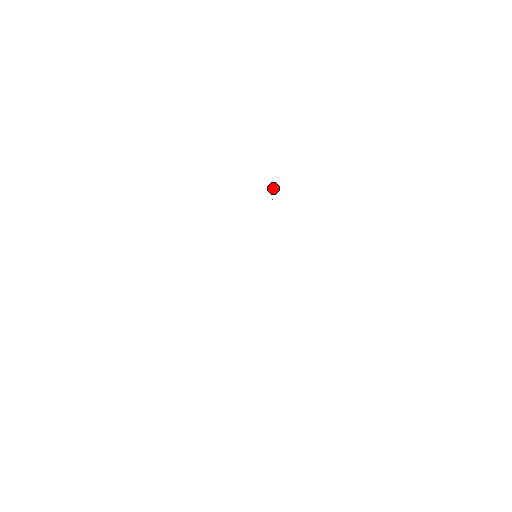
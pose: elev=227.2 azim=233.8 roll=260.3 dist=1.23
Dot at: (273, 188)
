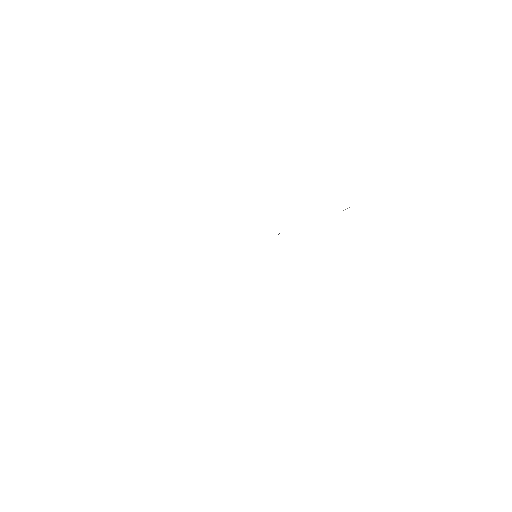
Dot at: (278, 234)
